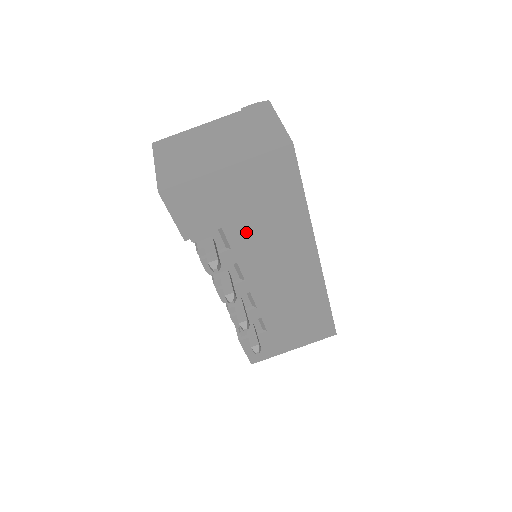
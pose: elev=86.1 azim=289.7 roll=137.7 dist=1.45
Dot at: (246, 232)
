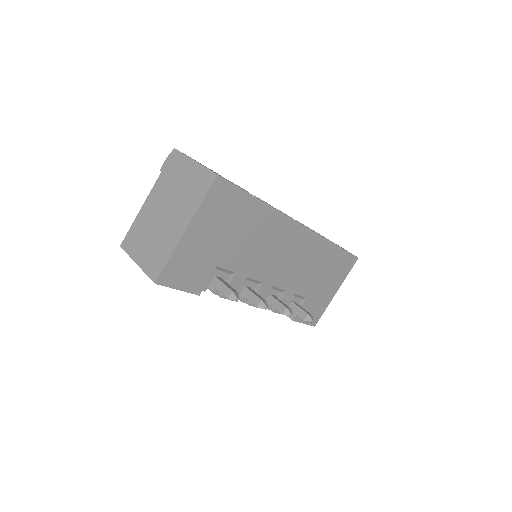
Dot at: (236, 254)
